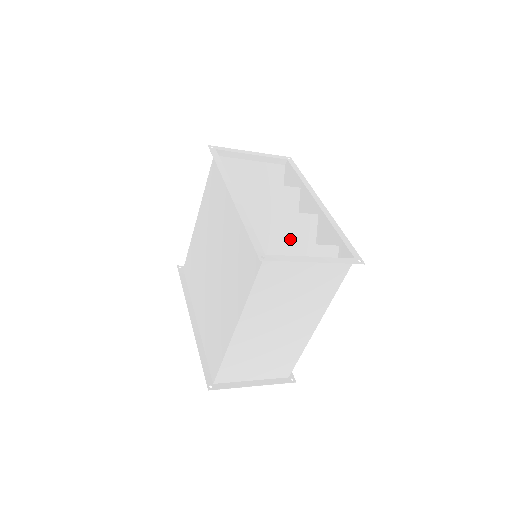
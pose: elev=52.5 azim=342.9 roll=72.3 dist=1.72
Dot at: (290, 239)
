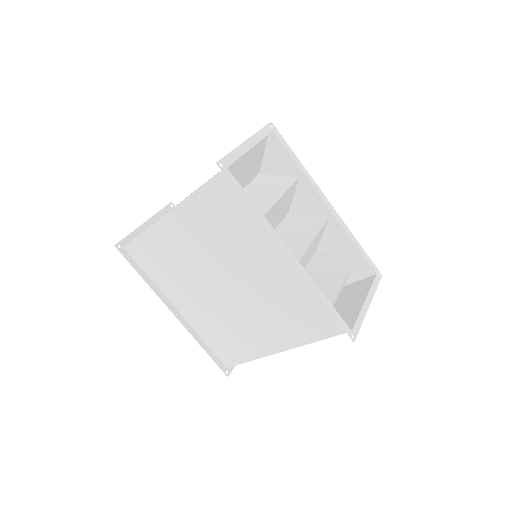
Dot at: occluded
